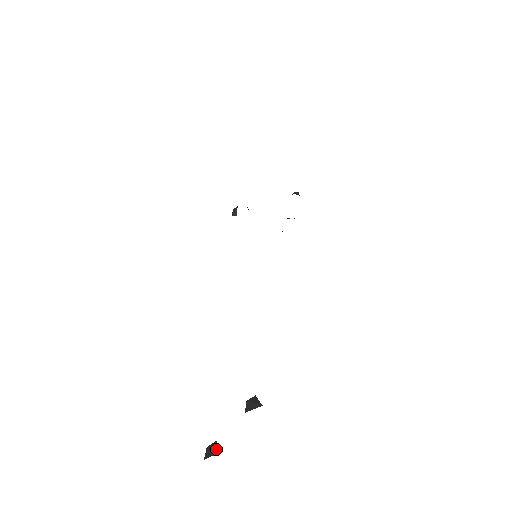
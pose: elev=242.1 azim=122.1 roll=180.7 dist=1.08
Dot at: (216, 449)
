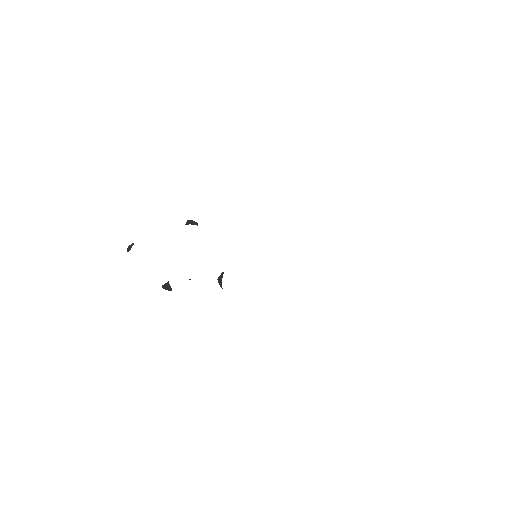
Dot at: out of frame
